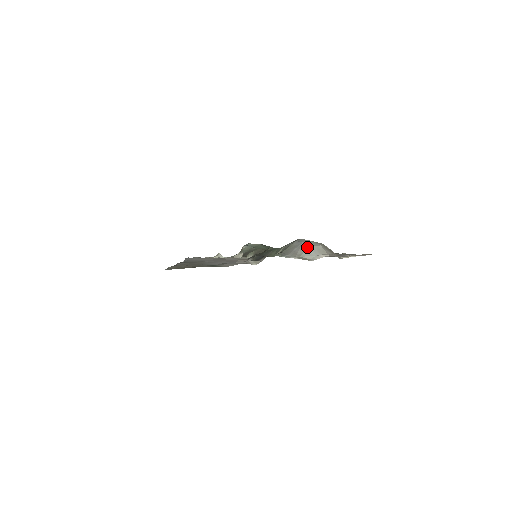
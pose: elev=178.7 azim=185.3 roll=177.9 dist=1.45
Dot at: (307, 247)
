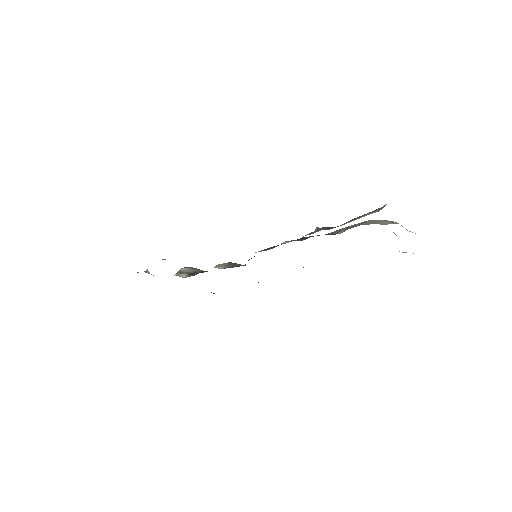
Dot at: (395, 222)
